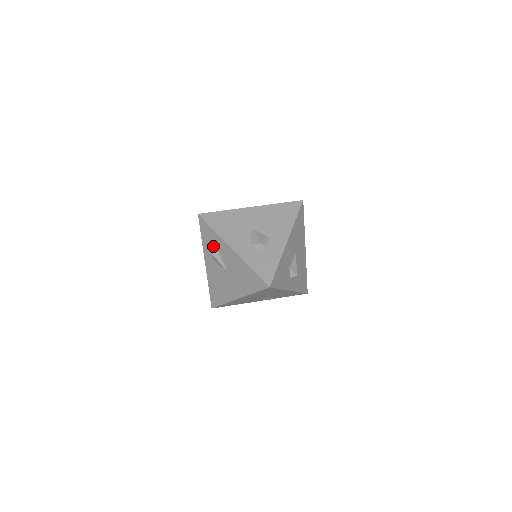
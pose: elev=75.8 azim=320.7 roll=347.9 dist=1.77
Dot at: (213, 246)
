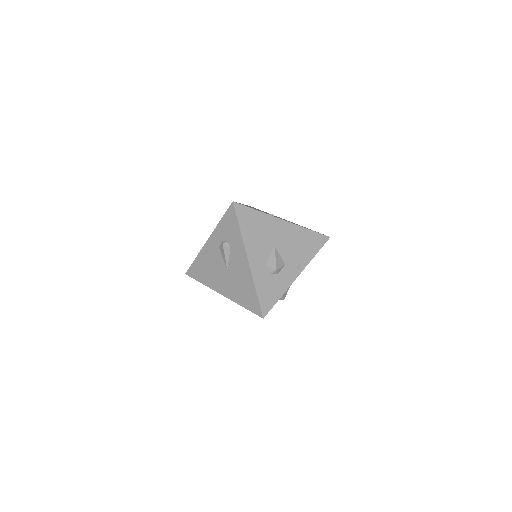
Dot at: (228, 239)
